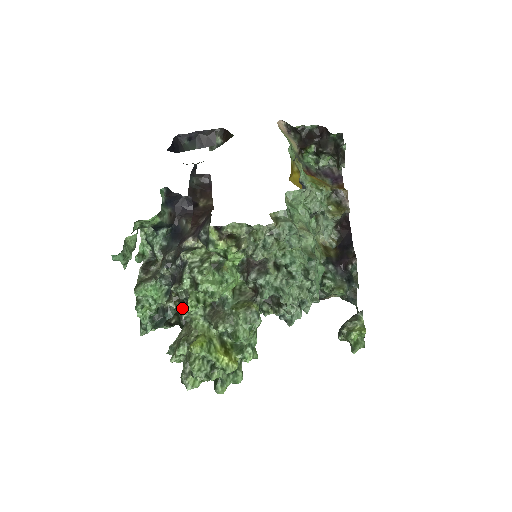
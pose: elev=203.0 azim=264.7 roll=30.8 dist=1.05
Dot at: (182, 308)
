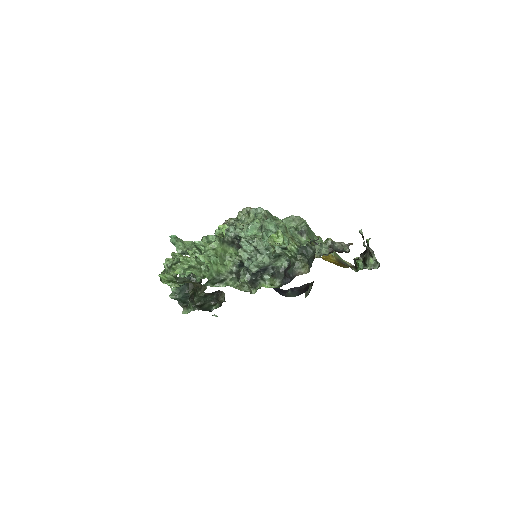
Dot at: occluded
